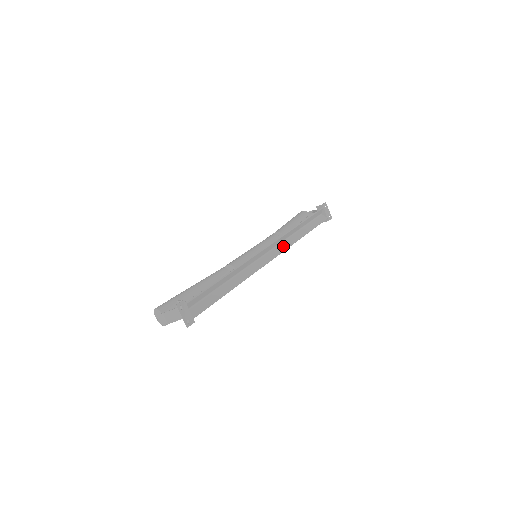
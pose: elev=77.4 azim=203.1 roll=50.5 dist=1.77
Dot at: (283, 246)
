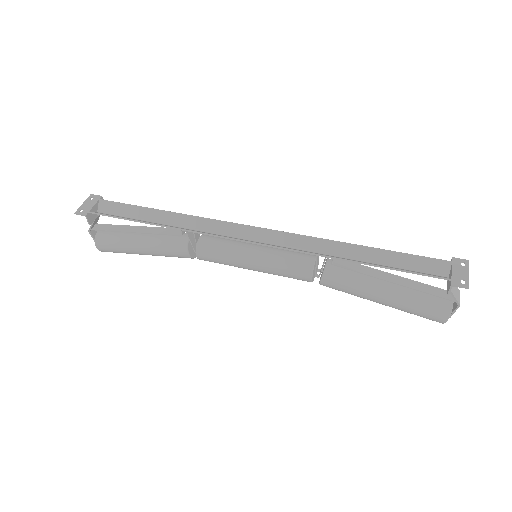
Dot at: (293, 249)
